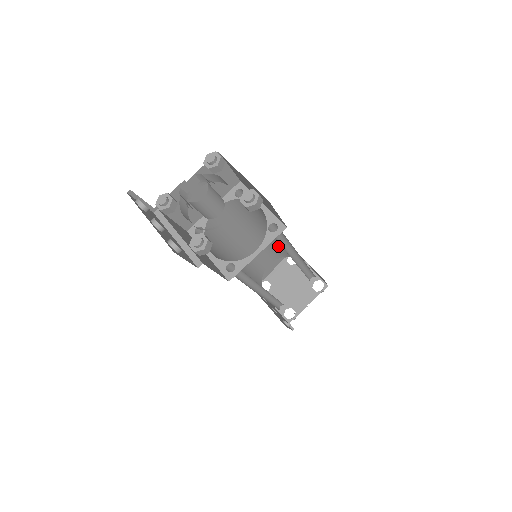
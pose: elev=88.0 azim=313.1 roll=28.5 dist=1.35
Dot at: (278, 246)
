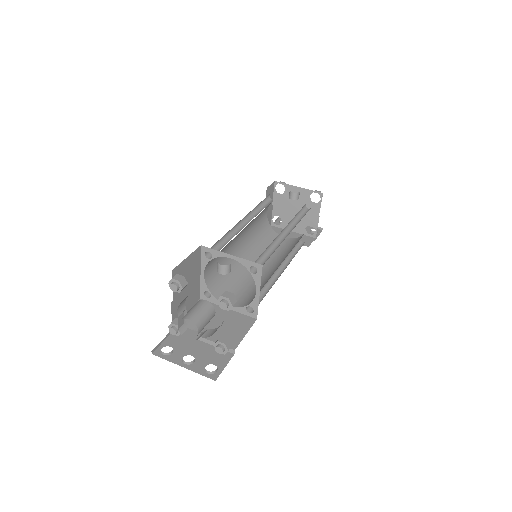
Dot at: occluded
